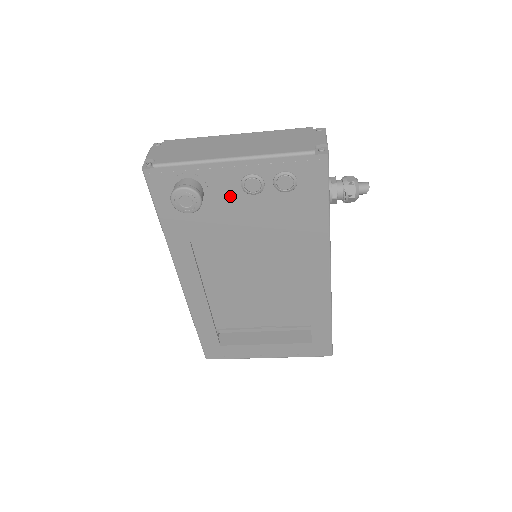
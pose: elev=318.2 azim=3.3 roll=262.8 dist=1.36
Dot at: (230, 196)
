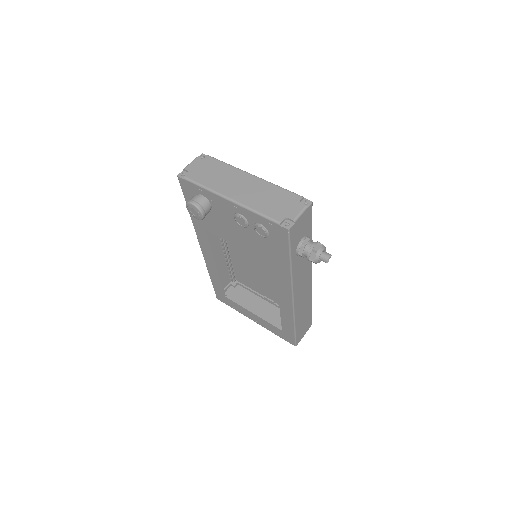
Dot at: (228, 219)
